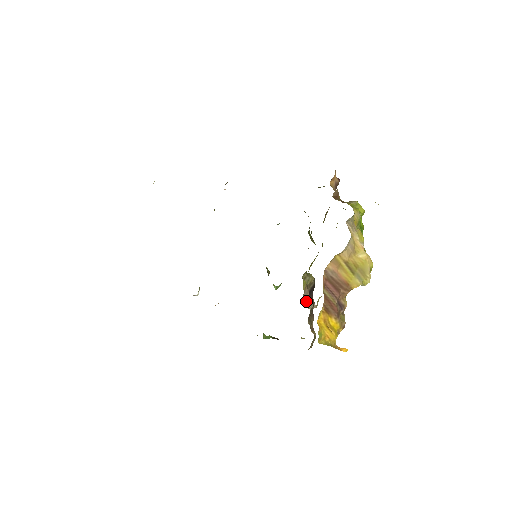
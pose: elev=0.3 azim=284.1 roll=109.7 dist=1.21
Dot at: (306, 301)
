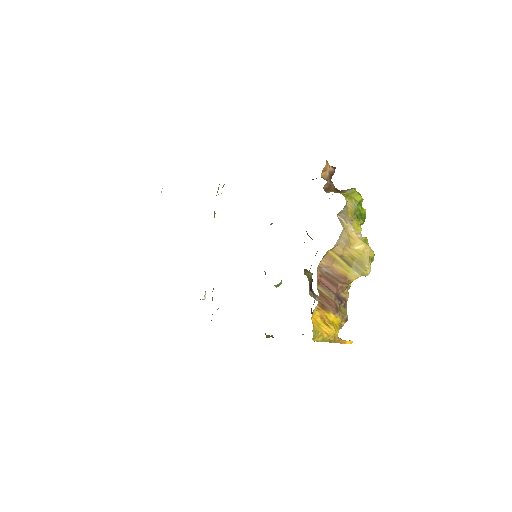
Dot at: (310, 295)
